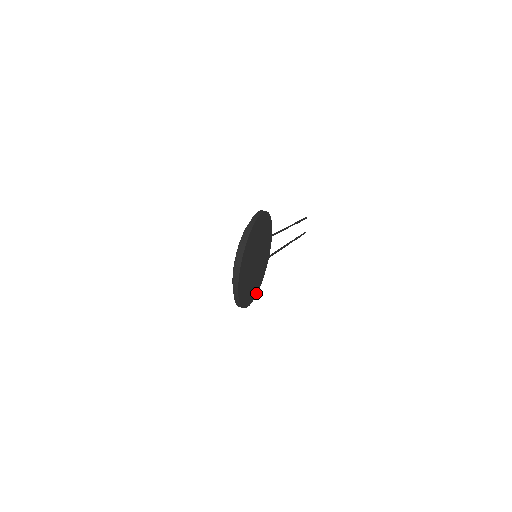
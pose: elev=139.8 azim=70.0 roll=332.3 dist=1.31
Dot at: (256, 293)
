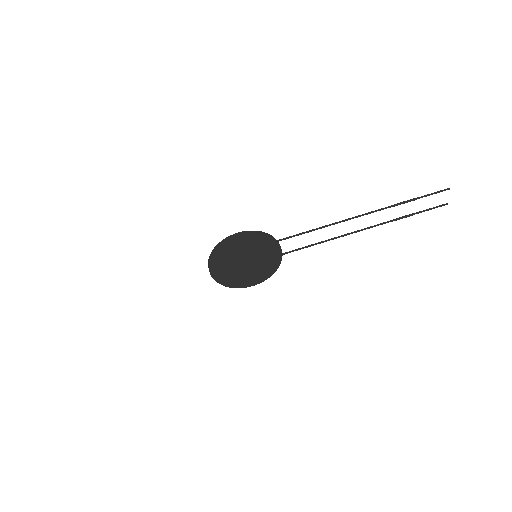
Dot at: (267, 277)
